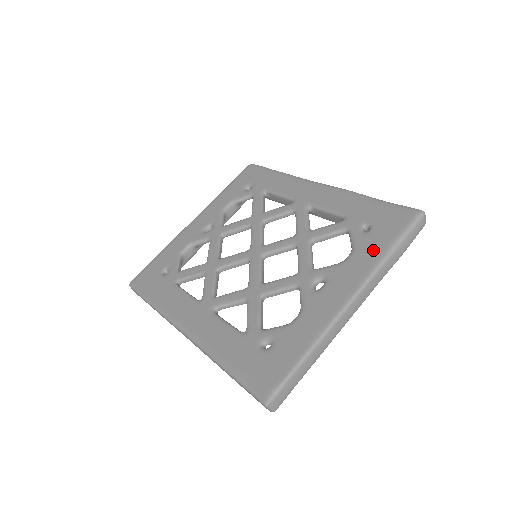
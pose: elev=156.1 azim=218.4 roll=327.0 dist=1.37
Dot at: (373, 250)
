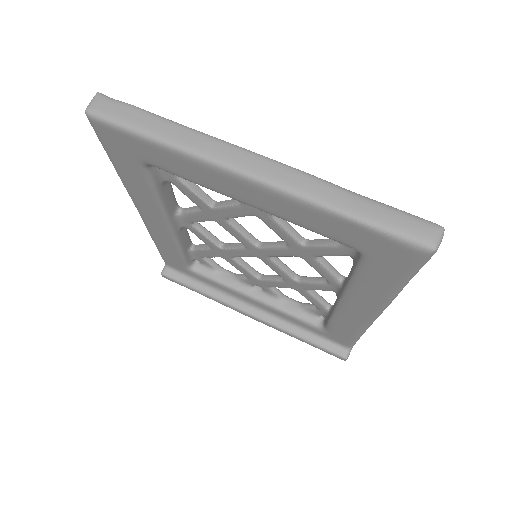
Dot at: occluded
